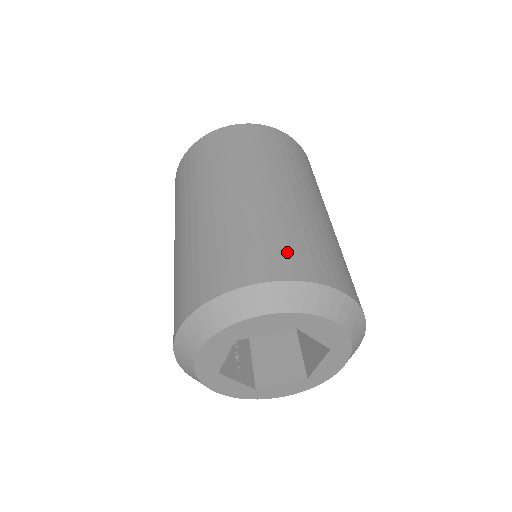
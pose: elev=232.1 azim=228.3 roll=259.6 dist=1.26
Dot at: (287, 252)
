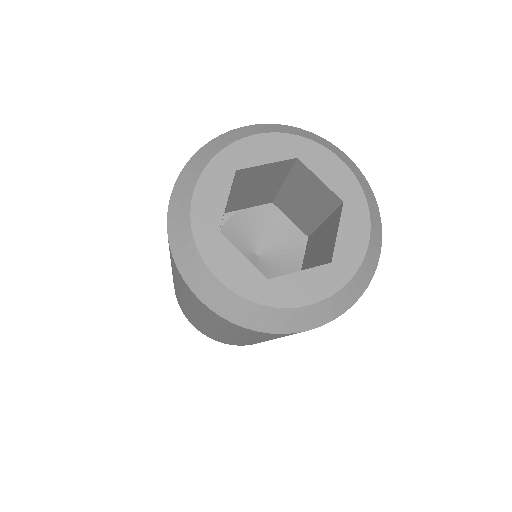
Dot at: occluded
